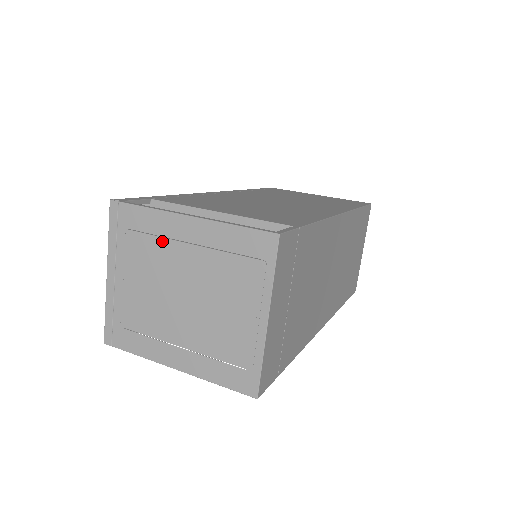
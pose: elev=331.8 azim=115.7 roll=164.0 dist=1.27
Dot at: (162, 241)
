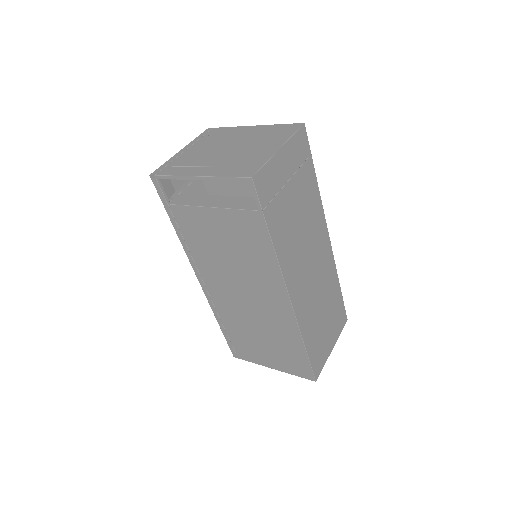
Dot at: (230, 134)
